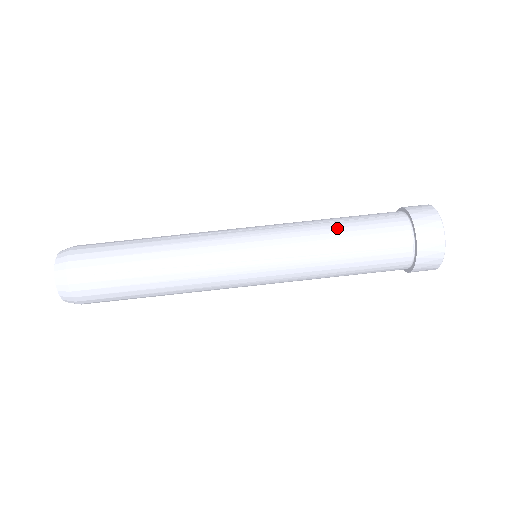
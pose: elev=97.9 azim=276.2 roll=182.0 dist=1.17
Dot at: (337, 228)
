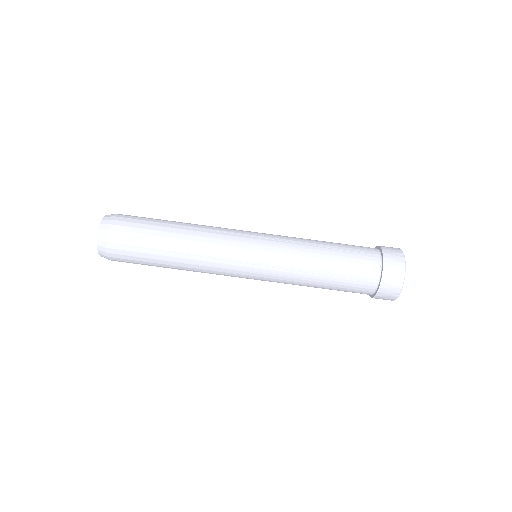
Dot at: (323, 254)
